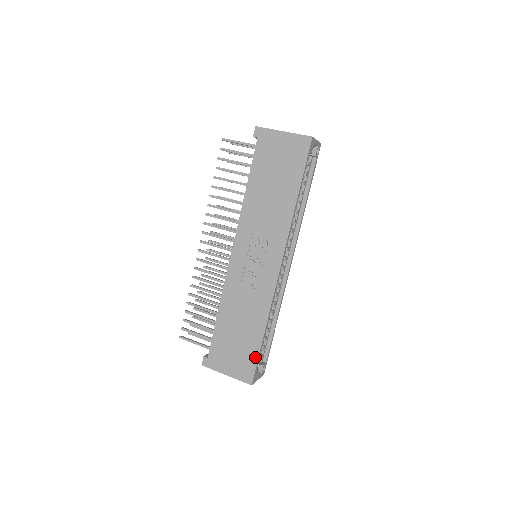
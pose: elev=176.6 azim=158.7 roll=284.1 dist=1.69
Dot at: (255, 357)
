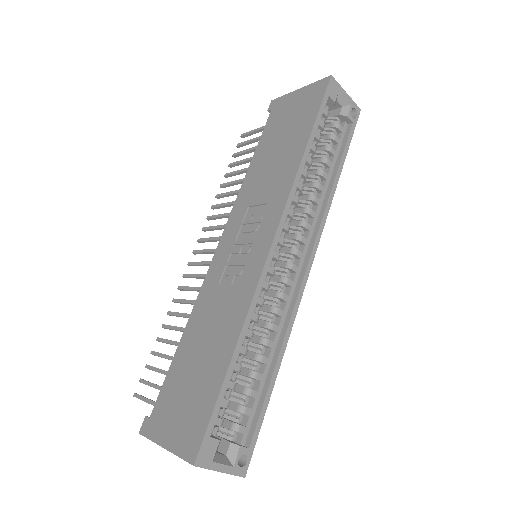
Dot at: (211, 404)
